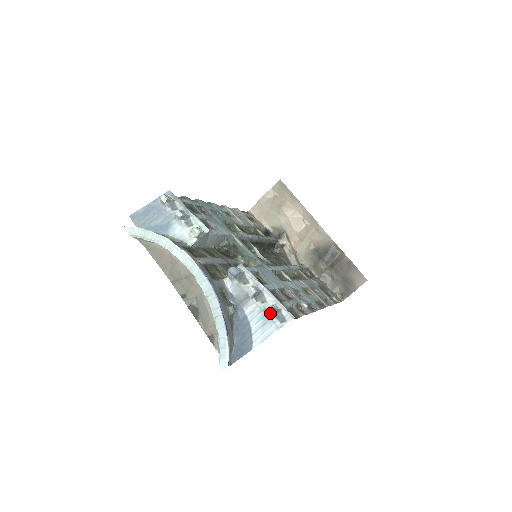
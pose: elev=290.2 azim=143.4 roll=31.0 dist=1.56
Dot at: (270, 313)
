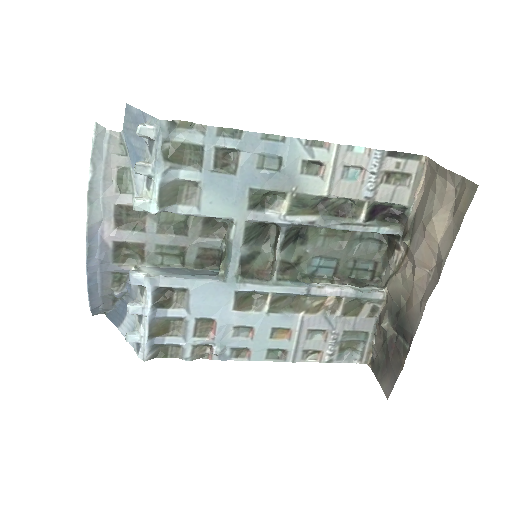
Dot at: (131, 335)
